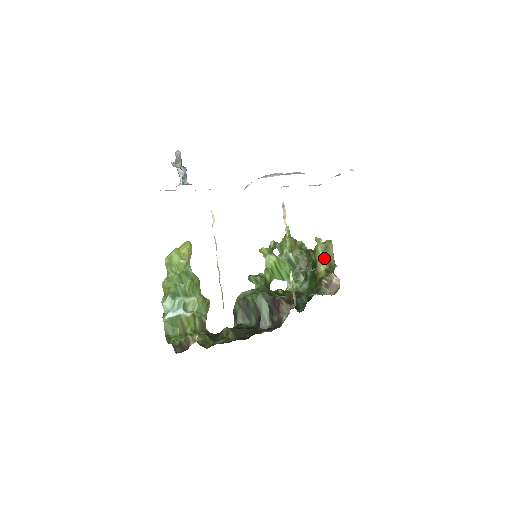
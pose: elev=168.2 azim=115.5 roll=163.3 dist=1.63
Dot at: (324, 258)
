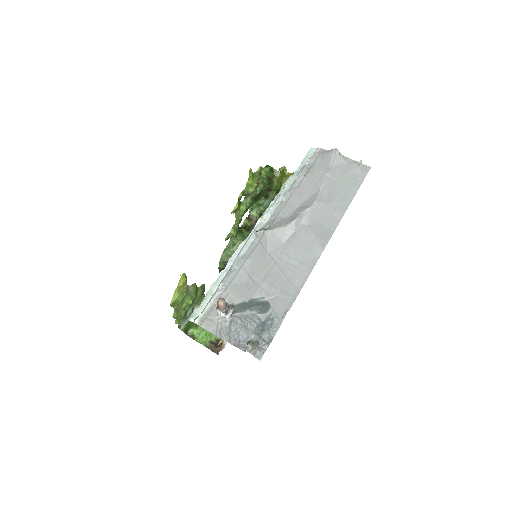
Dot at: occluded
